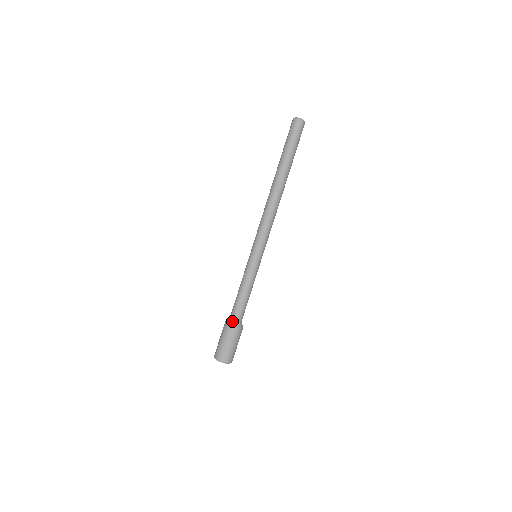
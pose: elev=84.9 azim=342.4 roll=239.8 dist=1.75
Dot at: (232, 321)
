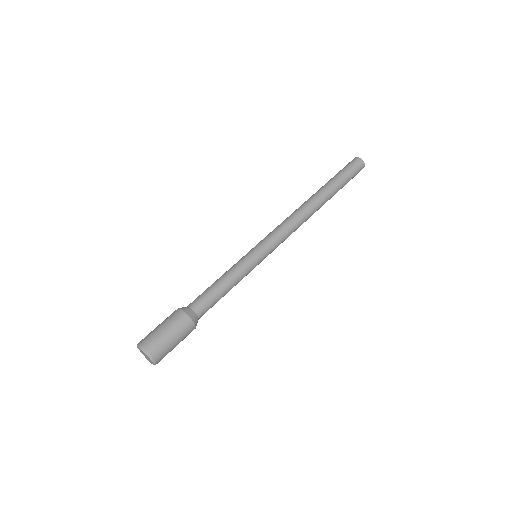
Dot at: occluded
